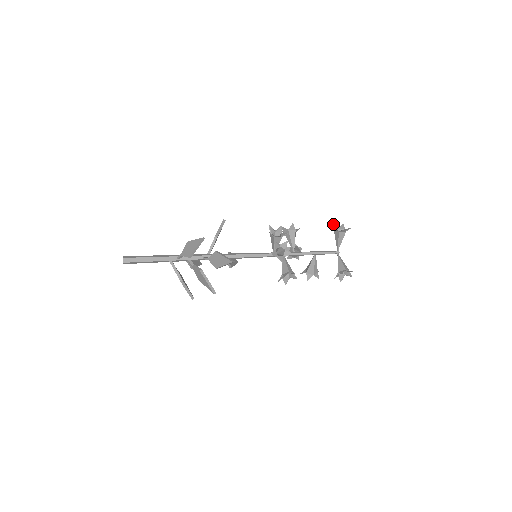
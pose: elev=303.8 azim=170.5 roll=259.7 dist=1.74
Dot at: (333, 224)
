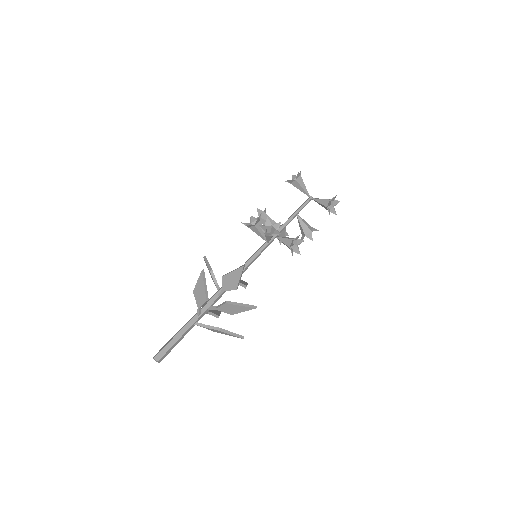
Dot at: (286, 181)
